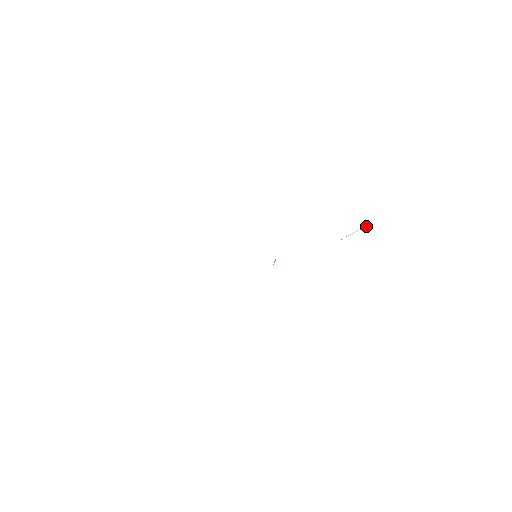
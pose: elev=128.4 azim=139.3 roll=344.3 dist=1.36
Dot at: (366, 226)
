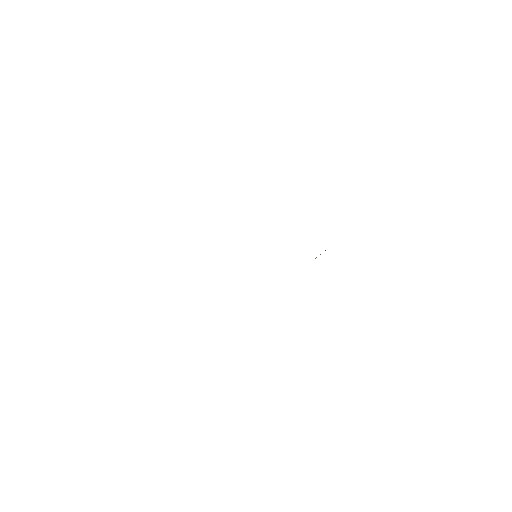
Dot at: occluded
